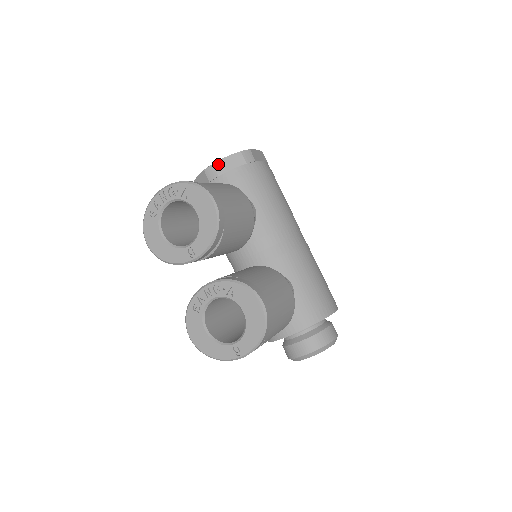
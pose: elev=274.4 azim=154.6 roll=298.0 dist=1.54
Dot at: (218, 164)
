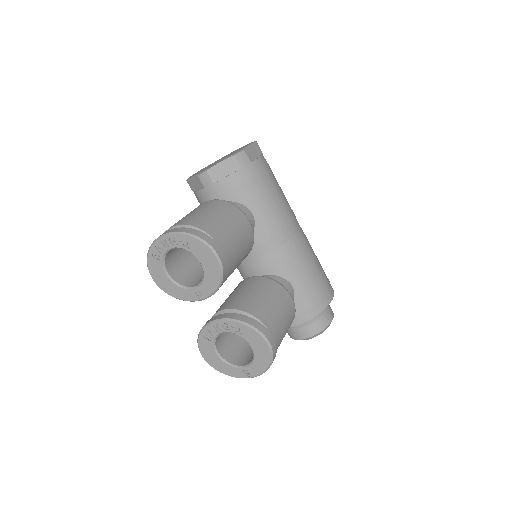
Dot at: (212, 171)
